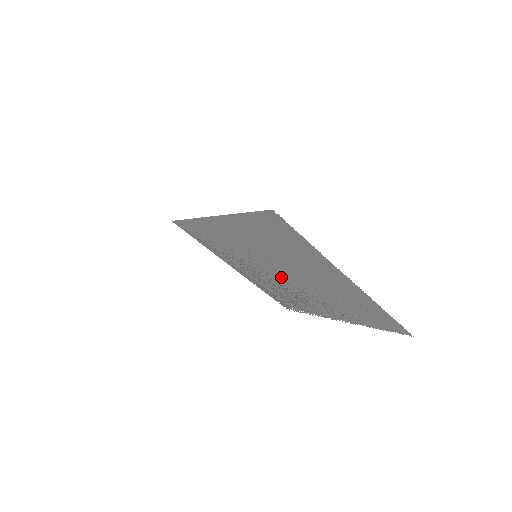
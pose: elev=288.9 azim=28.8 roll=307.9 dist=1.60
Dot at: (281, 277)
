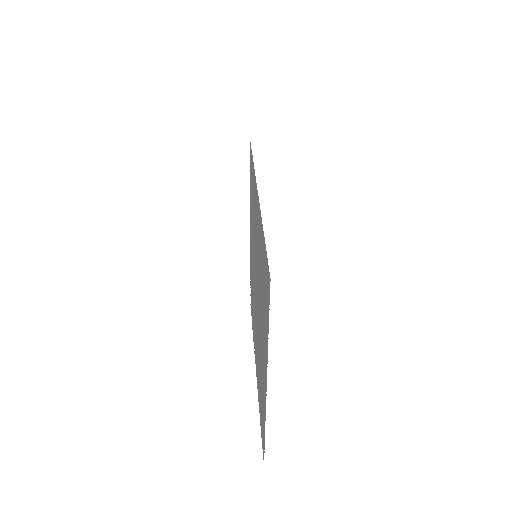
Dot at: (255, 291)
